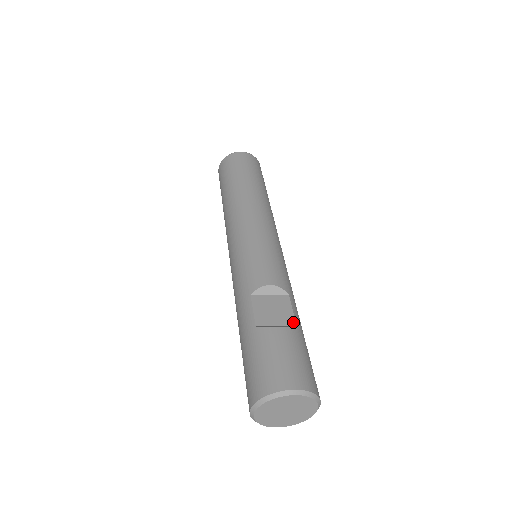
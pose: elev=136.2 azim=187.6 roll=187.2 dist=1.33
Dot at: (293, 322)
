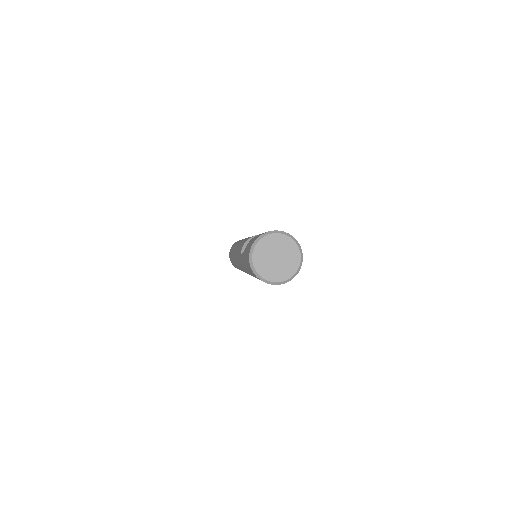
Dot at: occluded
